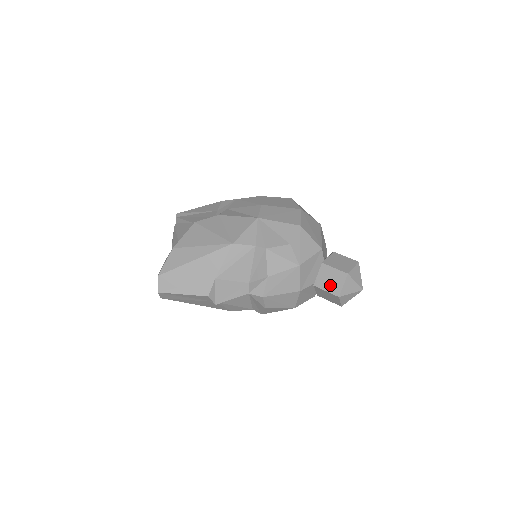
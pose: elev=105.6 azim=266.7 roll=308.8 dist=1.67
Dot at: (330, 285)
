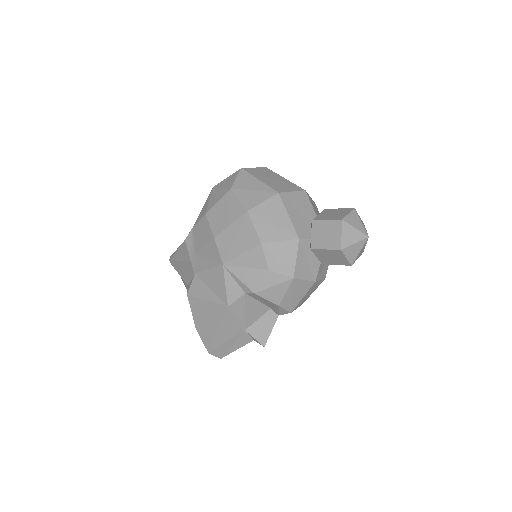
Dot at: (335, 261)
